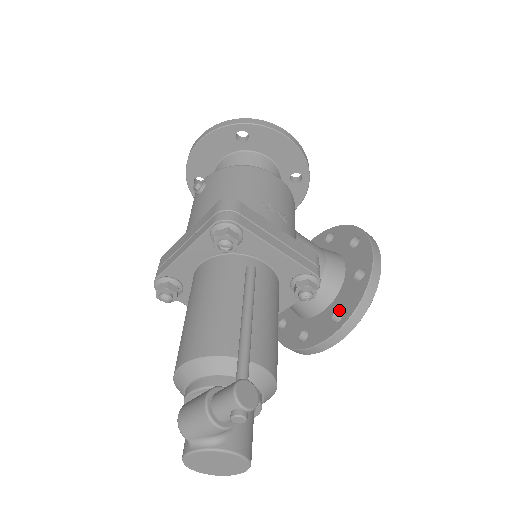
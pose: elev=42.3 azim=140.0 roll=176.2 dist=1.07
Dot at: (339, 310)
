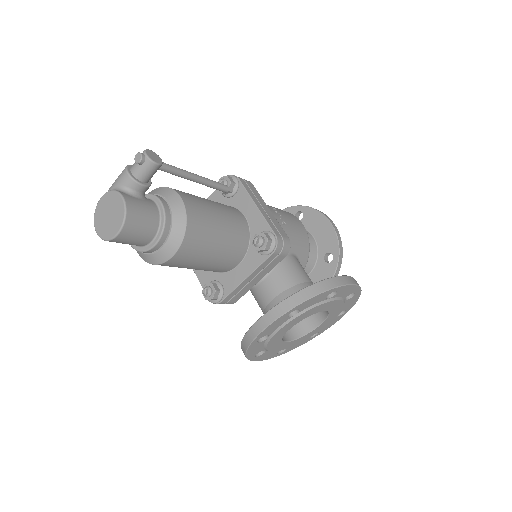
Dot at: occluded
